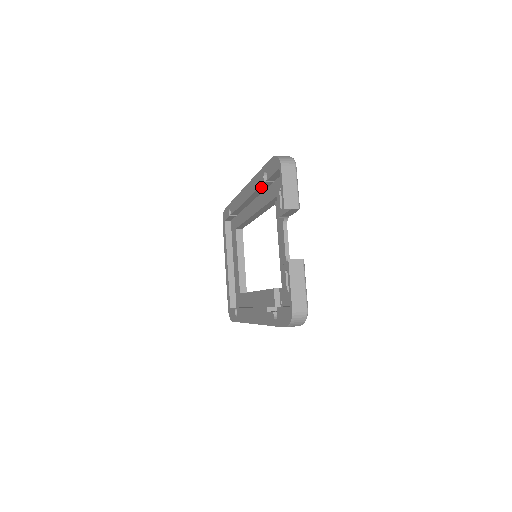
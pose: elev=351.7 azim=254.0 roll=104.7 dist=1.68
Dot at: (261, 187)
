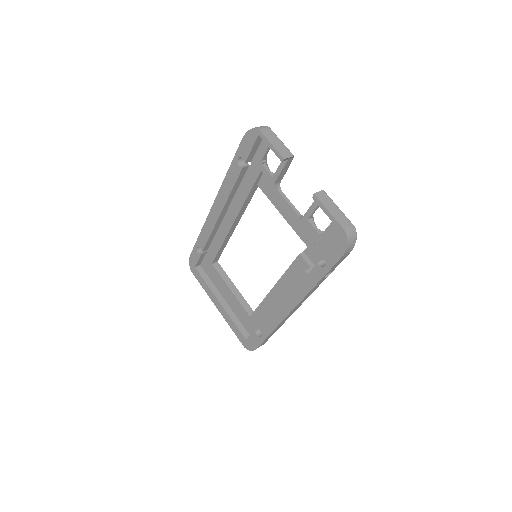
Dot at: (238, 179)
